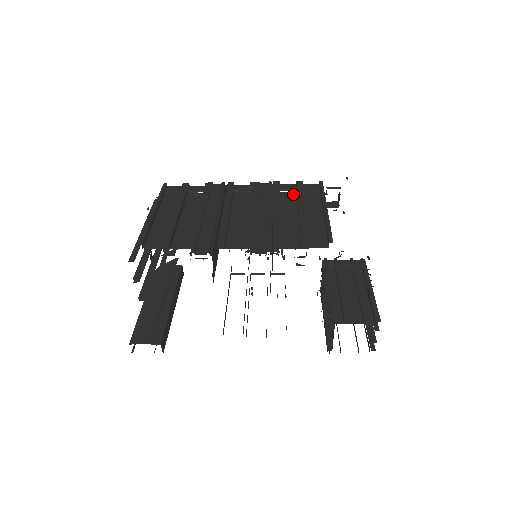
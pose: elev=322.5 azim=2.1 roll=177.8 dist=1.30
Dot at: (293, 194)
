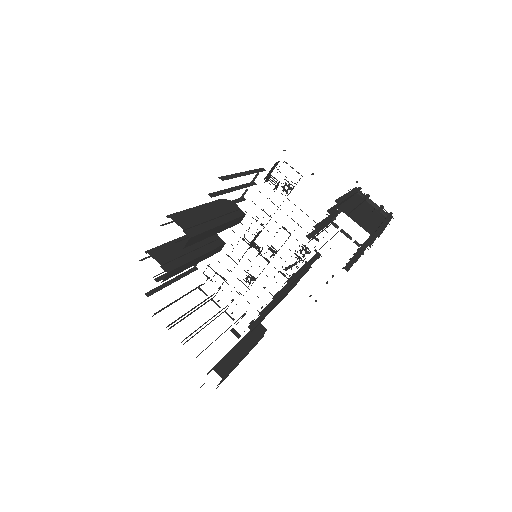
Dot at: (245, 193)
